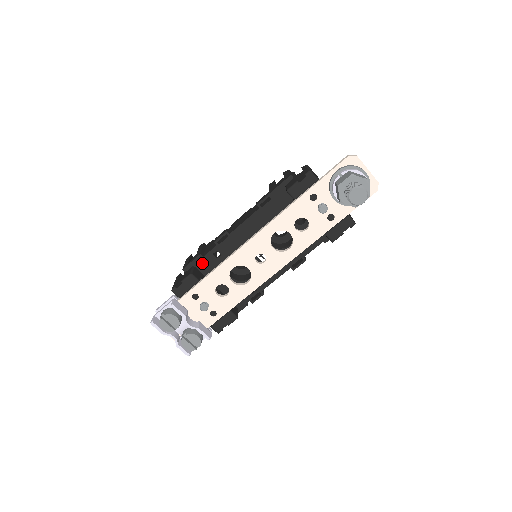
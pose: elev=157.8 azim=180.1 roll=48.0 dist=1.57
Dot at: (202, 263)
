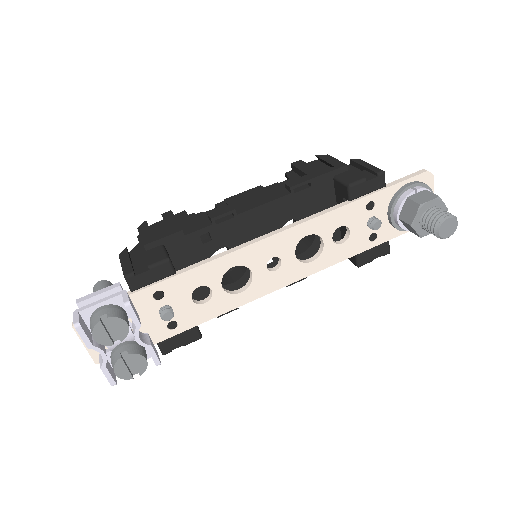
Dot at: (178, 244)
